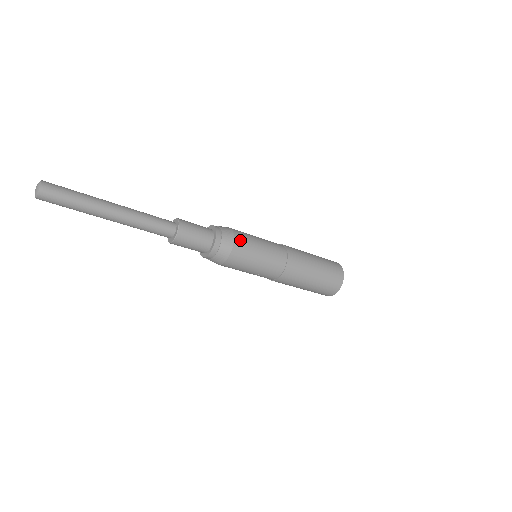
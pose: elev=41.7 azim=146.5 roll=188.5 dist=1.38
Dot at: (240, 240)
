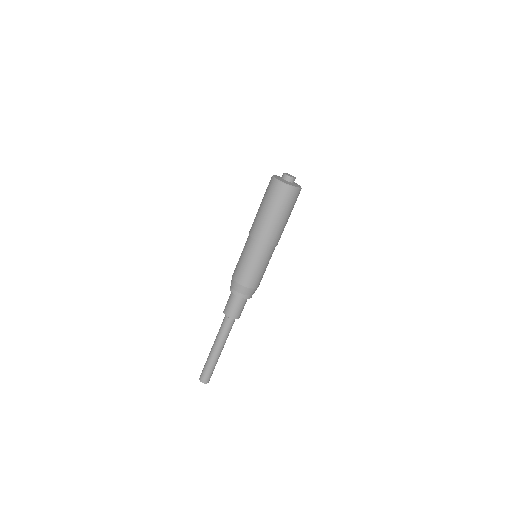
Dot at: (245, 282)
